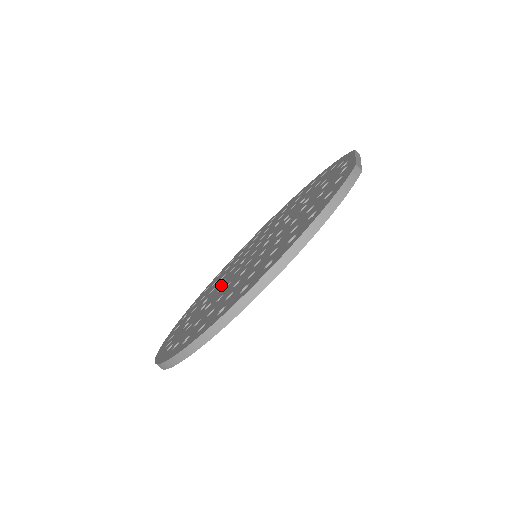
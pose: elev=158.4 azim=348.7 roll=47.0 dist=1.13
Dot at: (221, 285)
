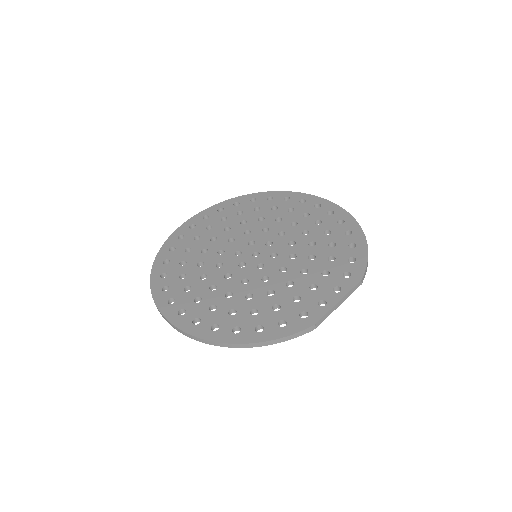
Dot at: (227, 245)
